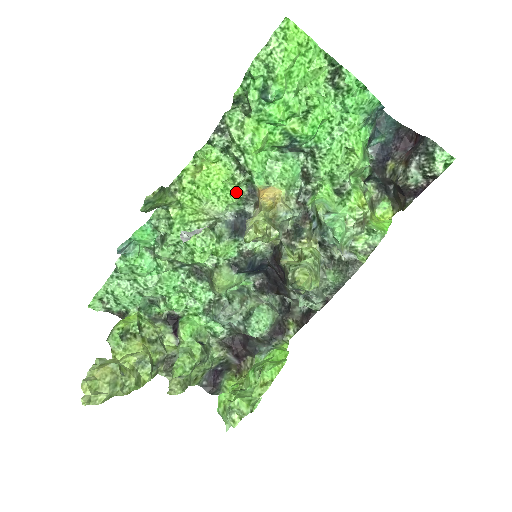
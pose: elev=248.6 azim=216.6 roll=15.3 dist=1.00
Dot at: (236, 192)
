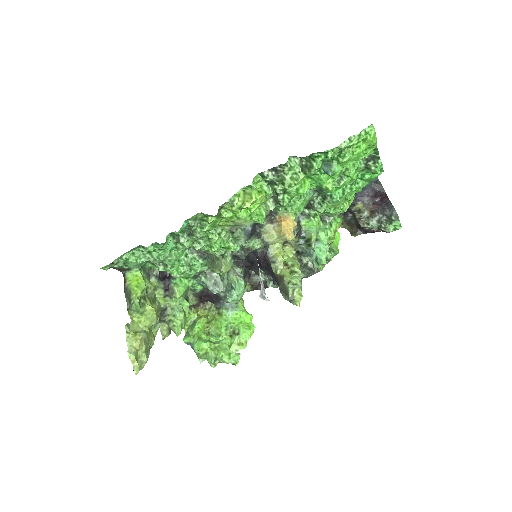
Dot at: occluded
